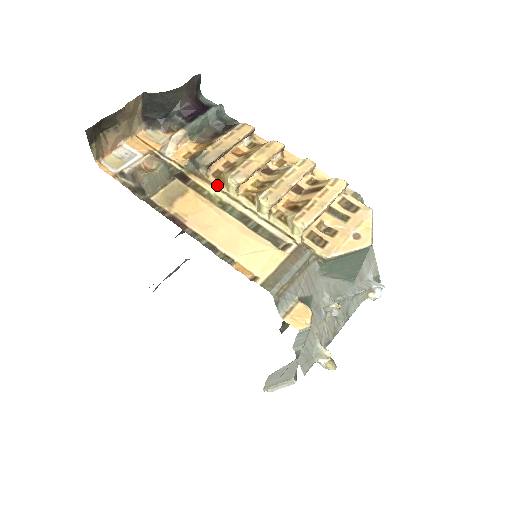
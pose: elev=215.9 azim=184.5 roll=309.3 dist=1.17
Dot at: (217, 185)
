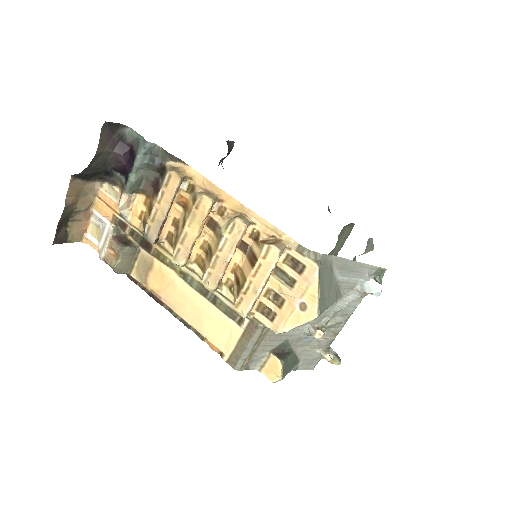
Dot at: (172, 254)
